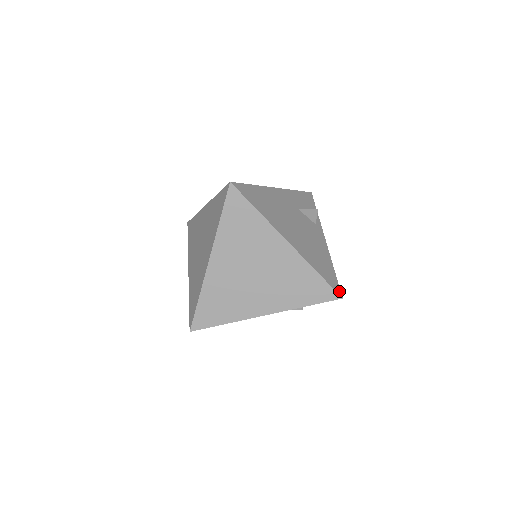
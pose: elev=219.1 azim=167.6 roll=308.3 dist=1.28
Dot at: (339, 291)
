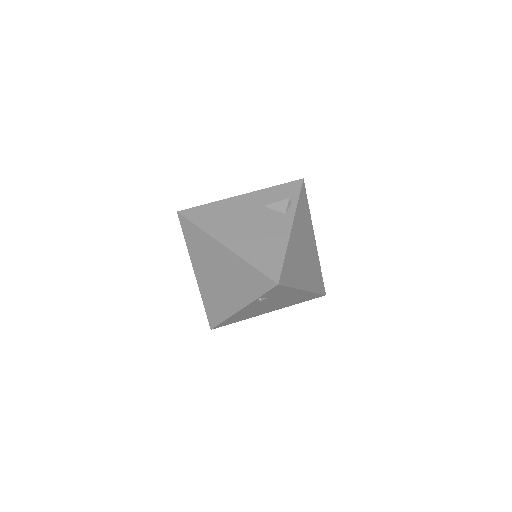
Dot at: (277, 278)
